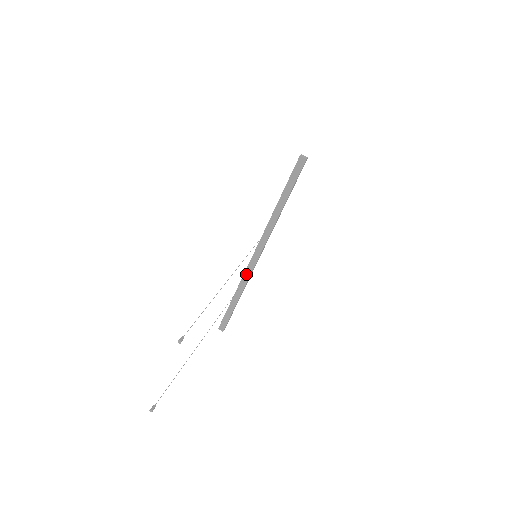
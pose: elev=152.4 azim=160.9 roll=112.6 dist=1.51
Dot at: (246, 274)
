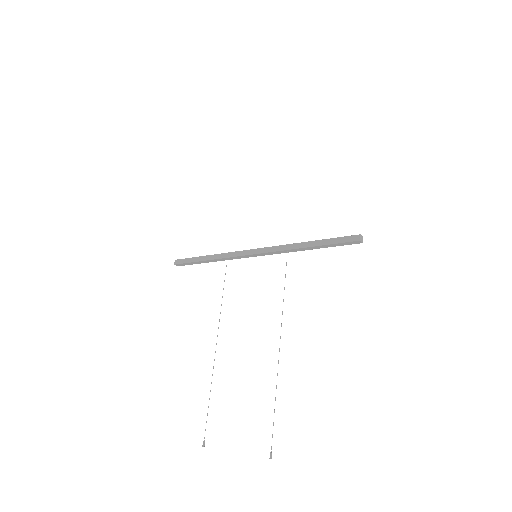
Dot at: (235, 257)
